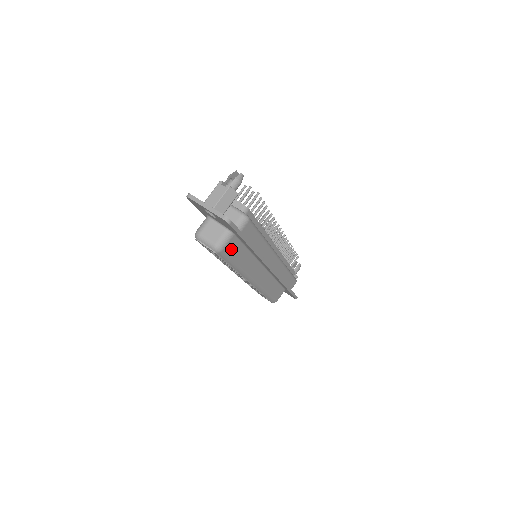
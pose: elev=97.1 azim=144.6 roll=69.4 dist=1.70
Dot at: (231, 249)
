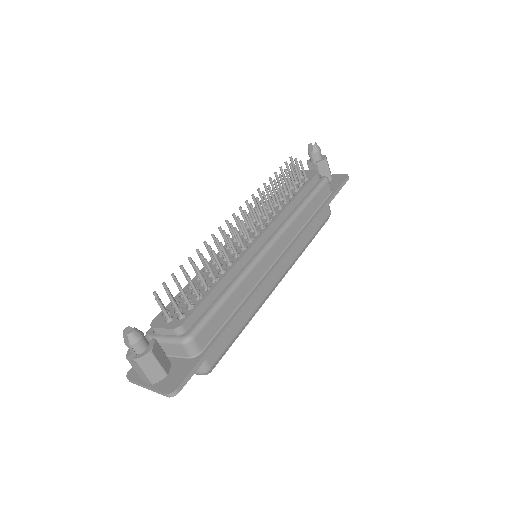
Dot at: (217, 349)
